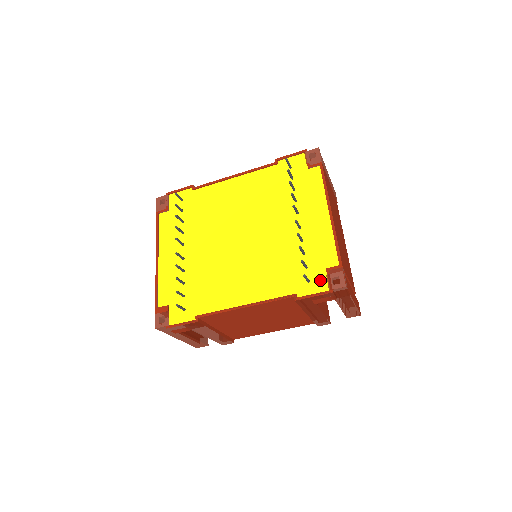
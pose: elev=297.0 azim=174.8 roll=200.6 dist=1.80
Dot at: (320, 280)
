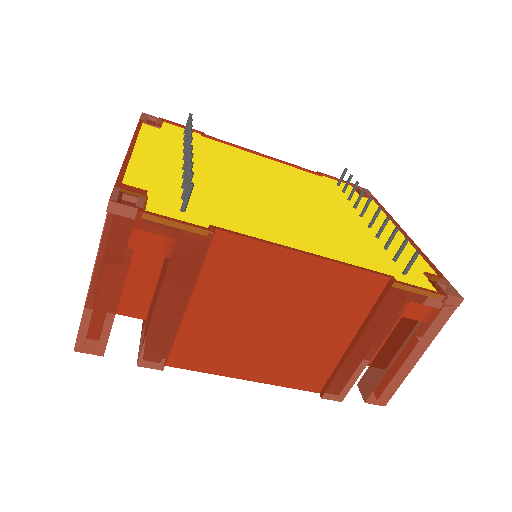
Dot at: (421, 279)
